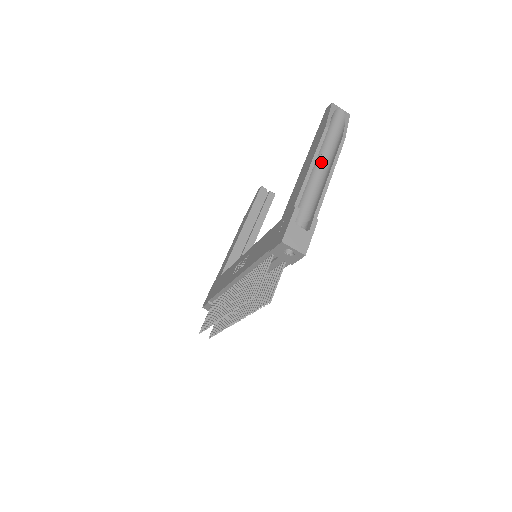
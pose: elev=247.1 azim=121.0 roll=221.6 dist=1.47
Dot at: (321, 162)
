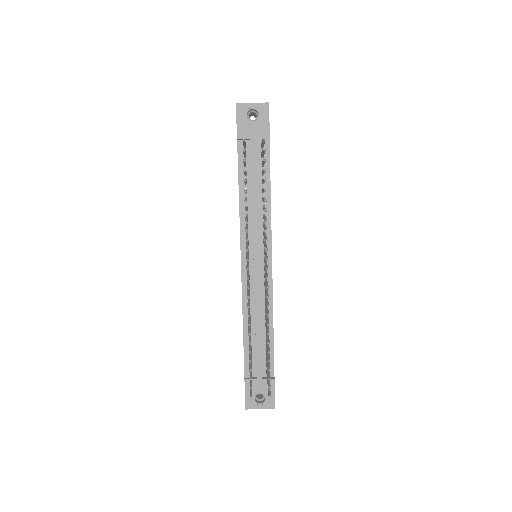
Dot at: occluded
